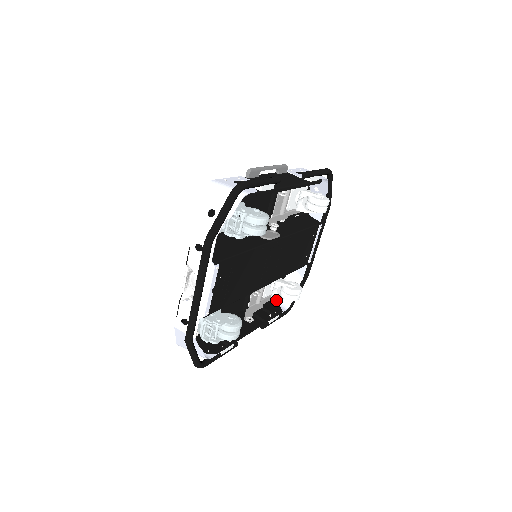
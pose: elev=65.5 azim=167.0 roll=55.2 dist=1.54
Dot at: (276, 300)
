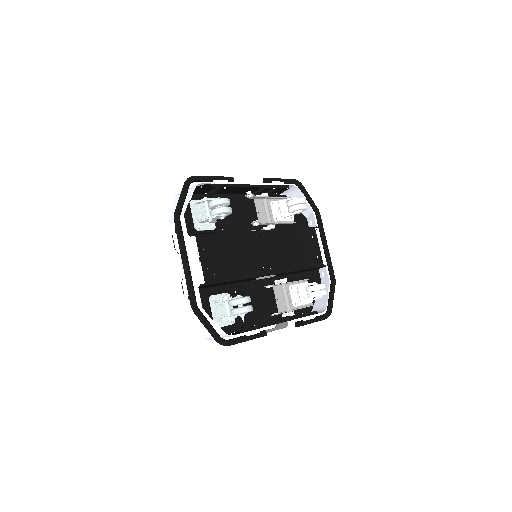
Dot at: occluded
